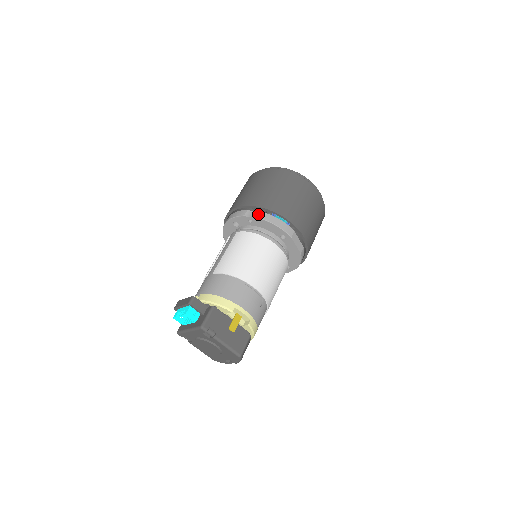
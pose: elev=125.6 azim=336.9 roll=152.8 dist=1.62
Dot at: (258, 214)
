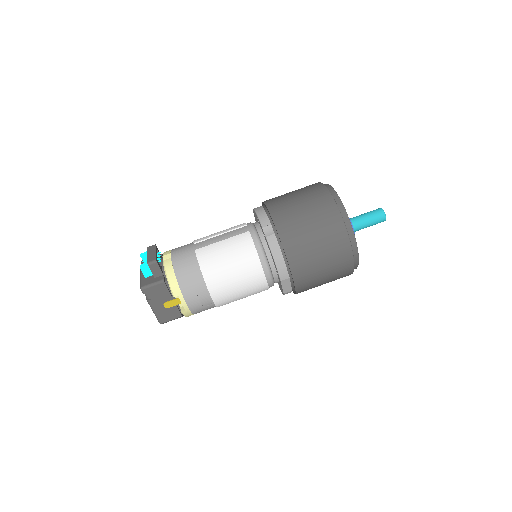
Dot at: (272, 239)
